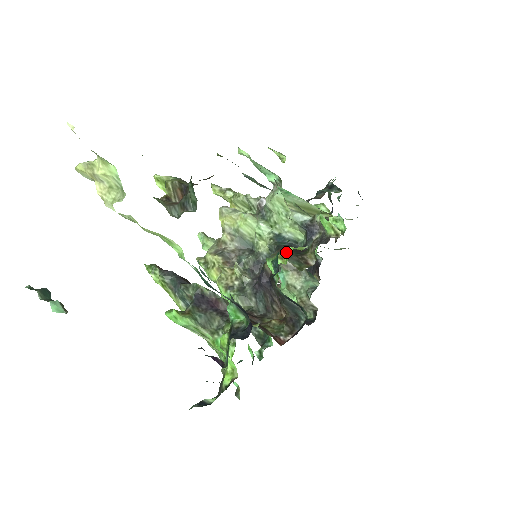
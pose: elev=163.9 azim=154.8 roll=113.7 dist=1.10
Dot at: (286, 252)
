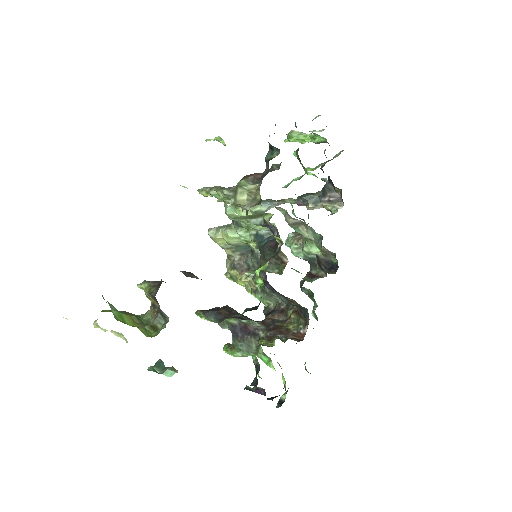
Dot at: (258, 275)
